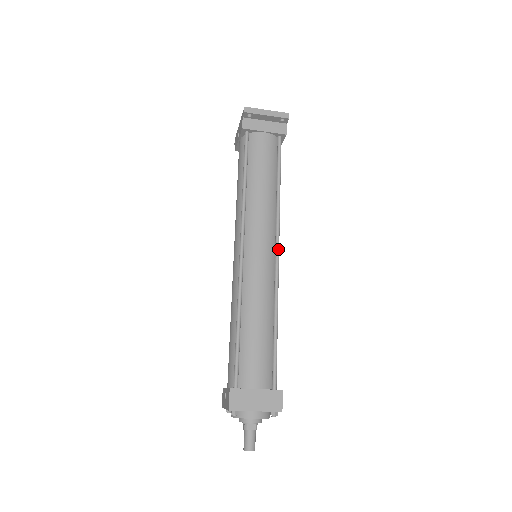
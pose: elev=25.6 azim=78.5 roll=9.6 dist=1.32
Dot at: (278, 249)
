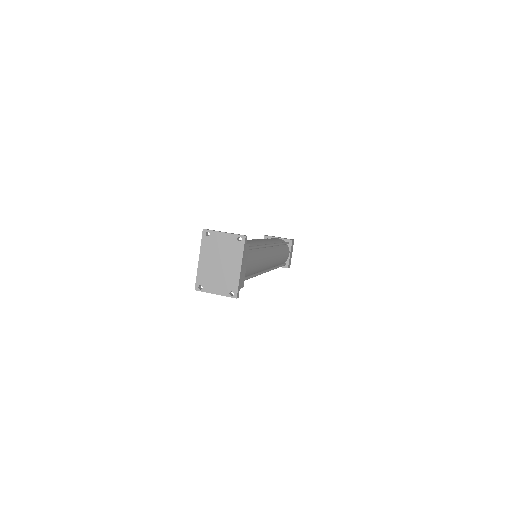
Dot at: occluded
